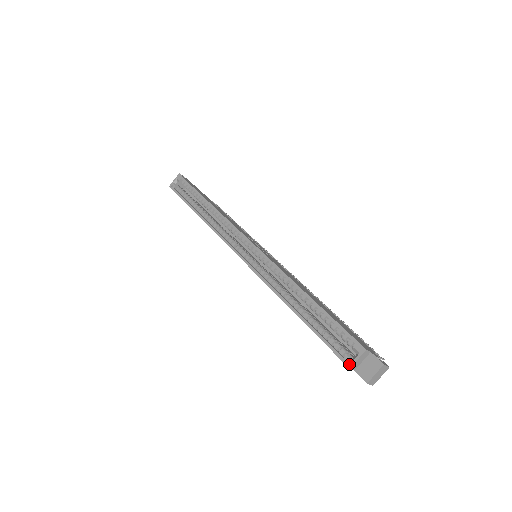
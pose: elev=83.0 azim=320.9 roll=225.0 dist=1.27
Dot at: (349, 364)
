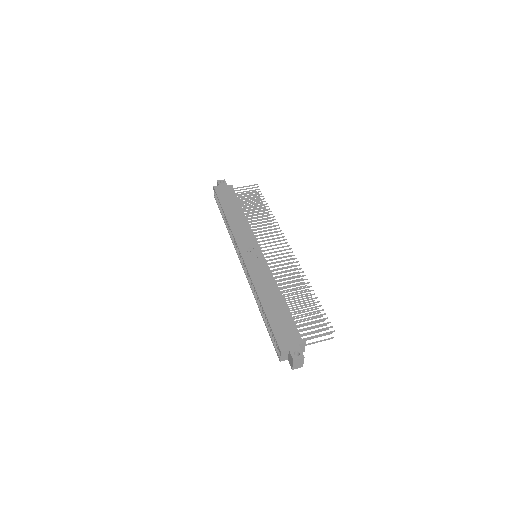
Dot at: occluded
